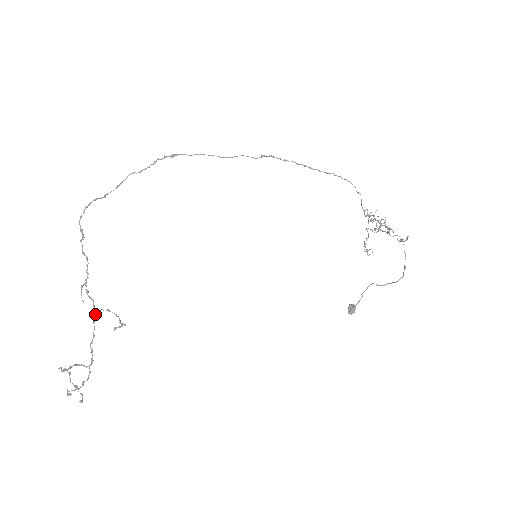
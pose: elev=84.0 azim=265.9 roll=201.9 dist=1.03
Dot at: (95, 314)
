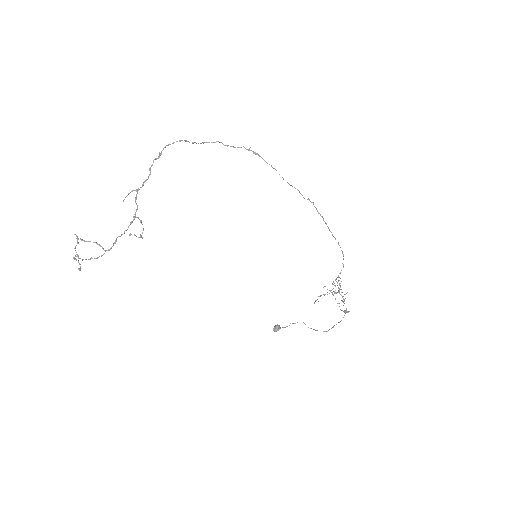
Dot at: (134, 219)
